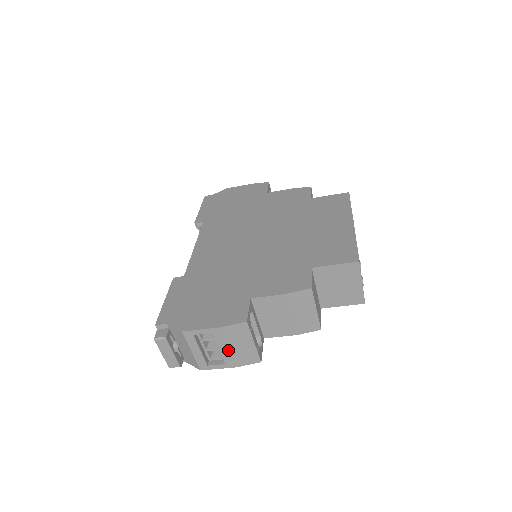
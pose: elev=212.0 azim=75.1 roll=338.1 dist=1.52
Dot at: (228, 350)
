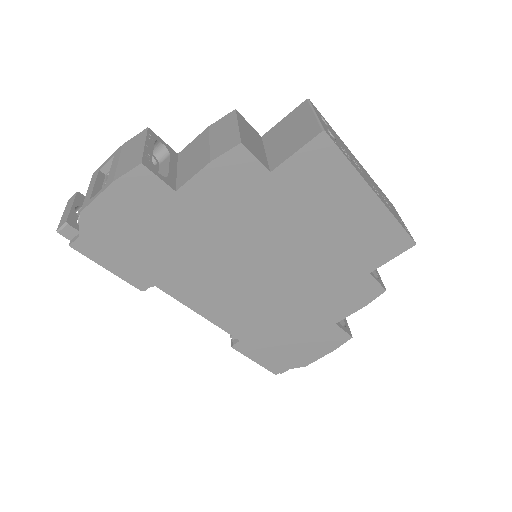
Dot at: (117, 165)
